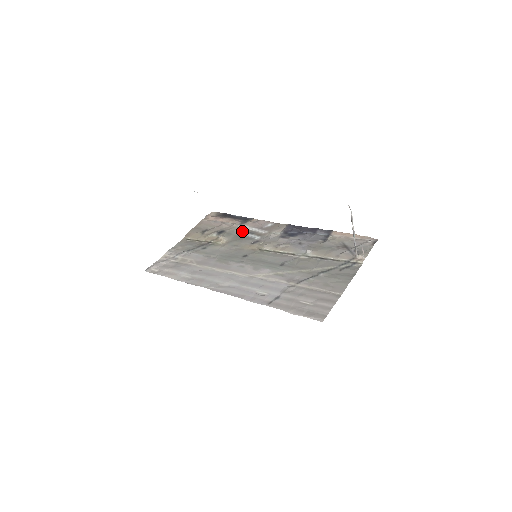
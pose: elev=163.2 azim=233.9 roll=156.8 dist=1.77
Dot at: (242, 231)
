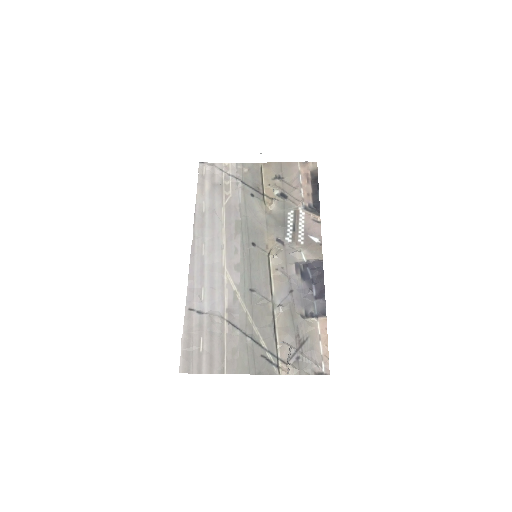
Dot at: (293, 217)
